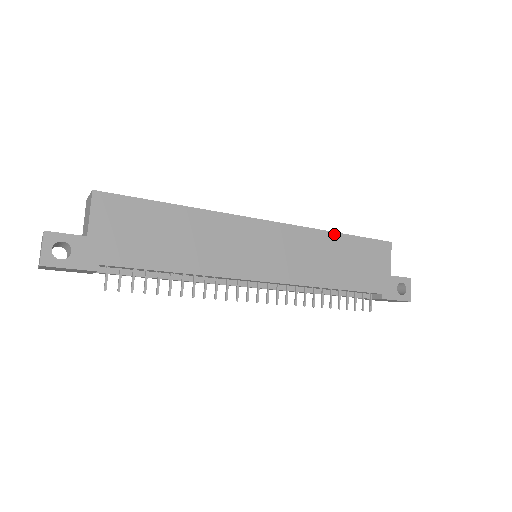
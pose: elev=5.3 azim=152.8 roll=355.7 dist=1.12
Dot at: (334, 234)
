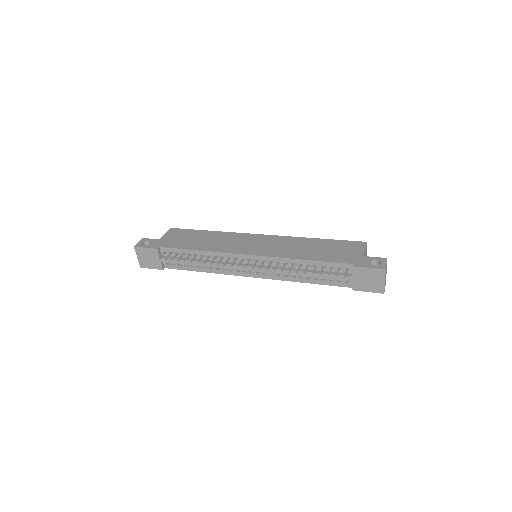
Dot at: (312, 239)
